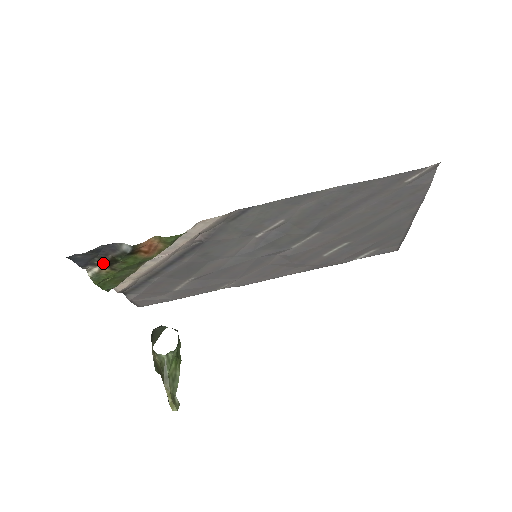
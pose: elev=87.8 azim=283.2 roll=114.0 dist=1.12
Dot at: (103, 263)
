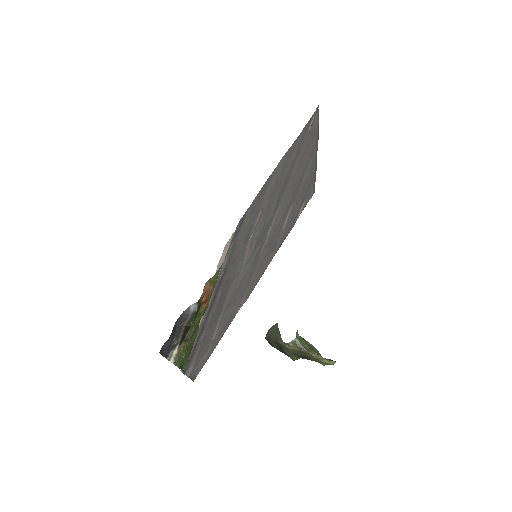
Dot at: (180, 339)
